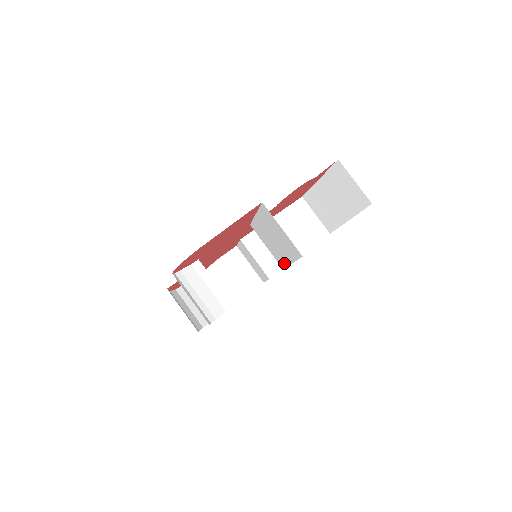
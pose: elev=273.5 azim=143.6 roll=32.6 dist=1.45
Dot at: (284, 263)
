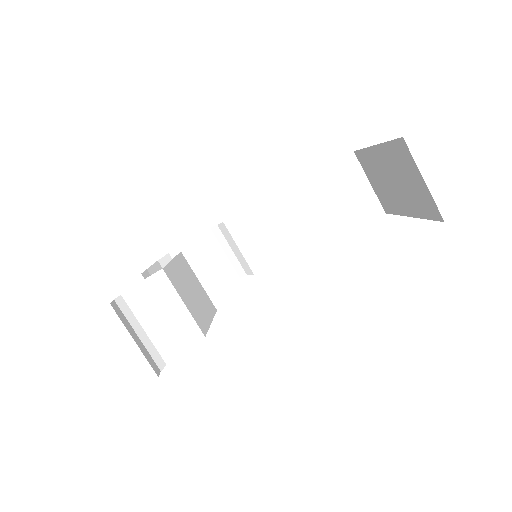
Dot at: occluded
